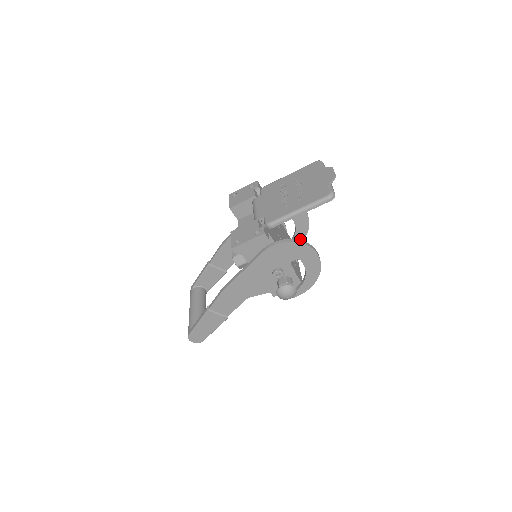
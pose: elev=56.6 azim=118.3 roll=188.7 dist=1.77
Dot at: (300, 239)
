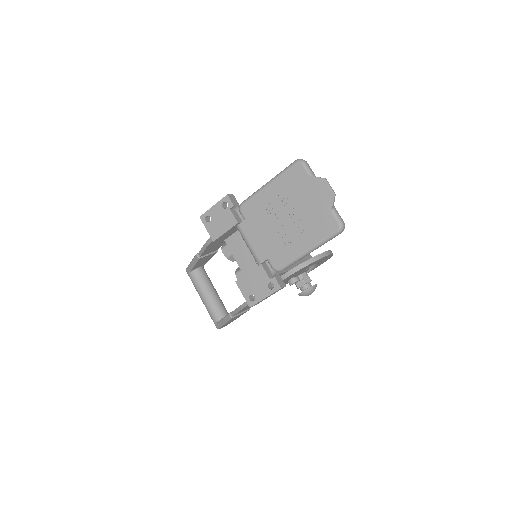
Dot at: occluded
